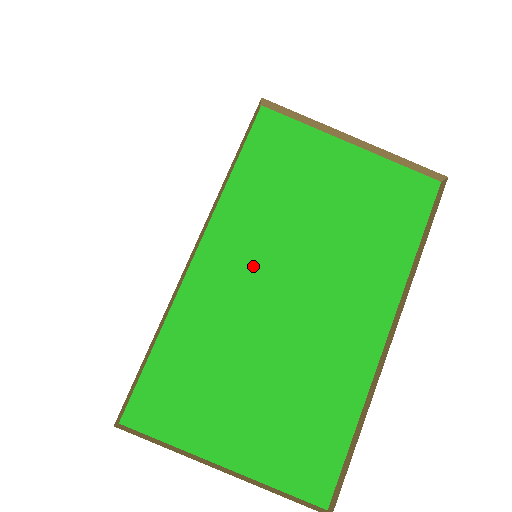
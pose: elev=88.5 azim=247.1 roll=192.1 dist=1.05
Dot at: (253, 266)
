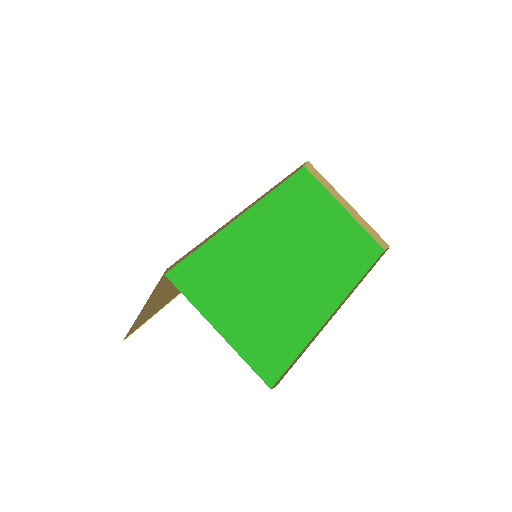
Dot at: (273, 236)
